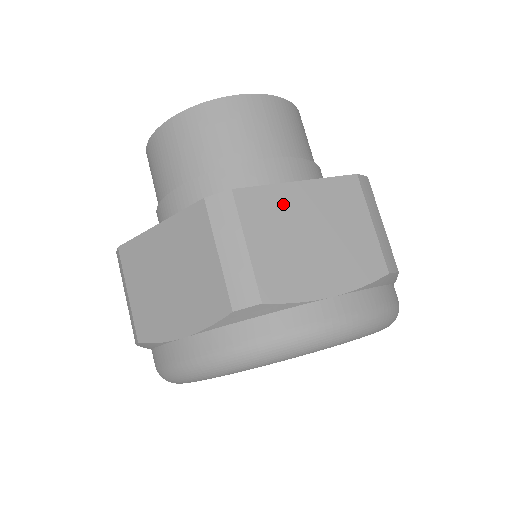
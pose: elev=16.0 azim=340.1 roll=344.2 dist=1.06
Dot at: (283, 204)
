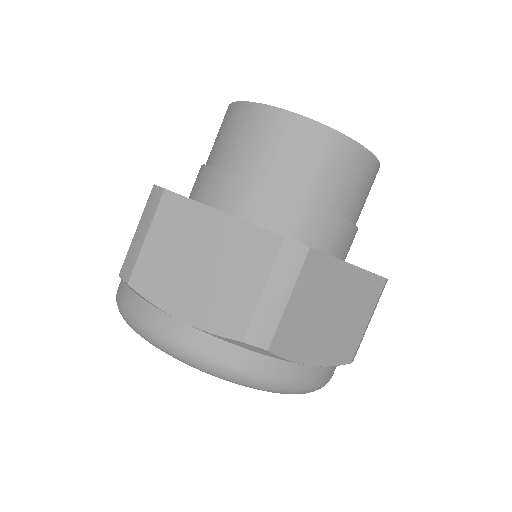
Dot at: (332, 278)
